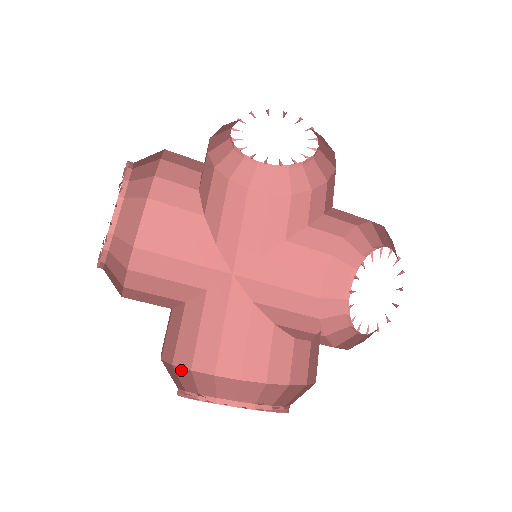
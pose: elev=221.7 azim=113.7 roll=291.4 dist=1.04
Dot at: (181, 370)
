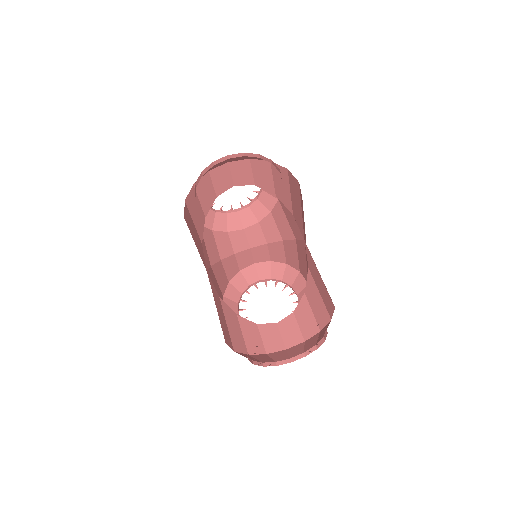
Dot at: occluded
